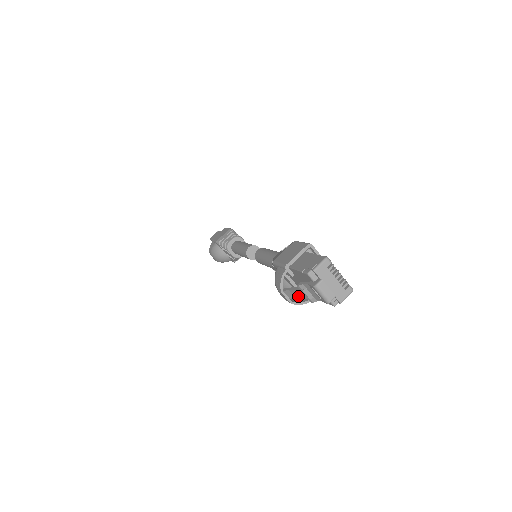
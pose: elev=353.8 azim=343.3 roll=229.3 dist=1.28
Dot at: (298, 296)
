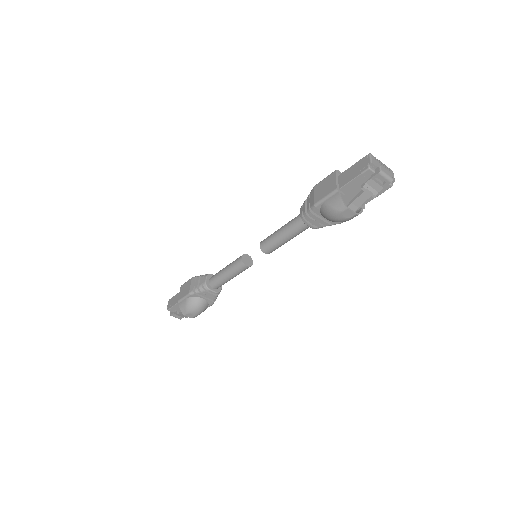
Dot at: (361, 202)
